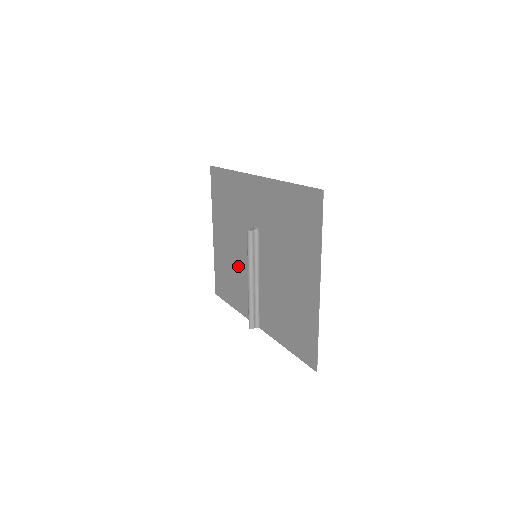
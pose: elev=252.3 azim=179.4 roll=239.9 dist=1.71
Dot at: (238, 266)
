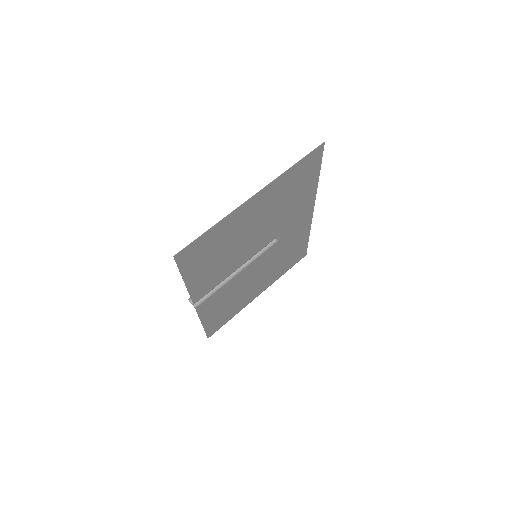
Dot at: (241, 286)
